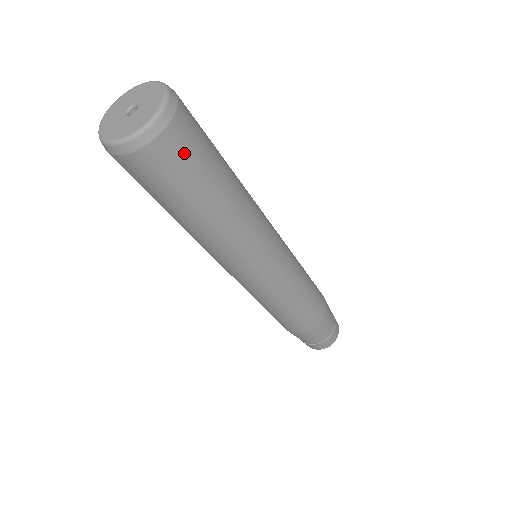
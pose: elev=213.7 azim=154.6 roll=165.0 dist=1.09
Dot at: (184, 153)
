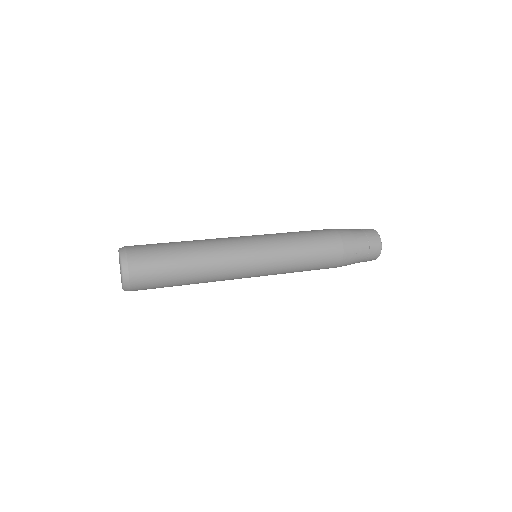
Dot at: (147, 278)
